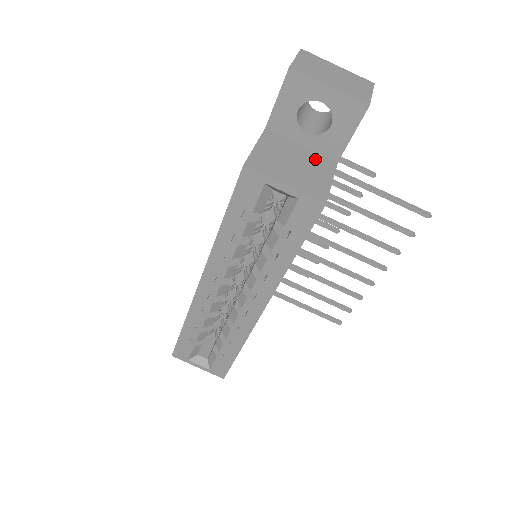
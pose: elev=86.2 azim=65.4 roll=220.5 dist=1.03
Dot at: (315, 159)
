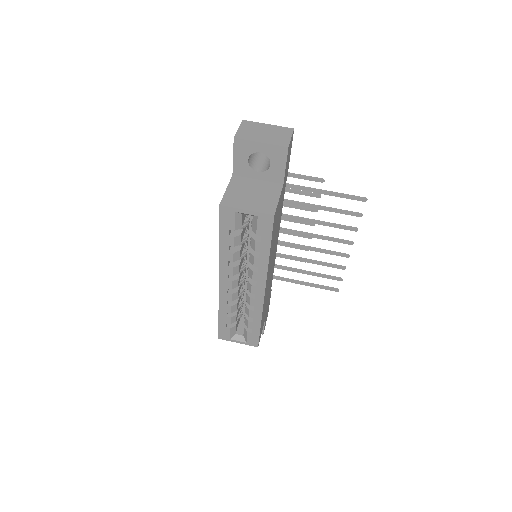
Dot at: (267, 187)
